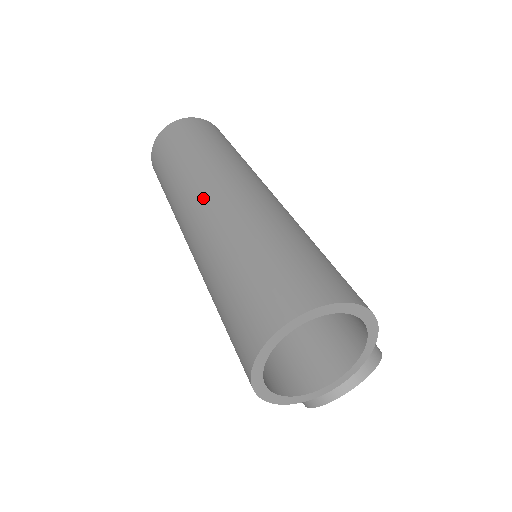
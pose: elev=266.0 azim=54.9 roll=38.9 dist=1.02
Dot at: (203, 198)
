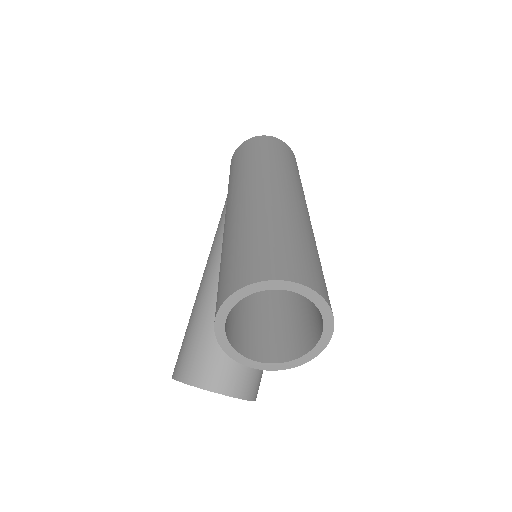
Dot at: (279, 187)
